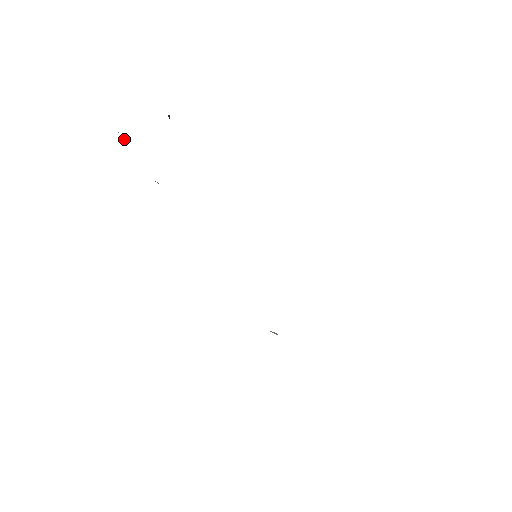
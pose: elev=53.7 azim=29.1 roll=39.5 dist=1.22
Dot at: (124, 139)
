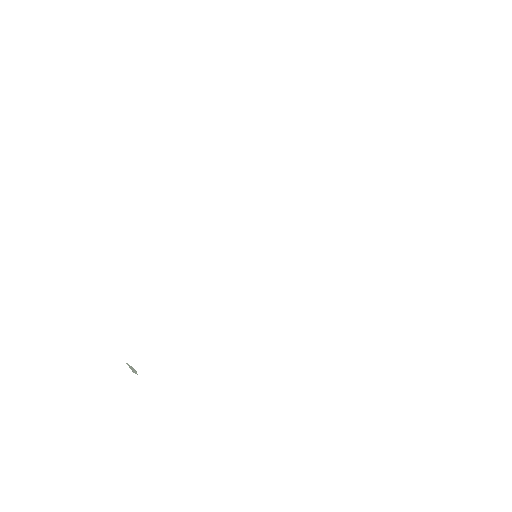
Dot at: occluded
